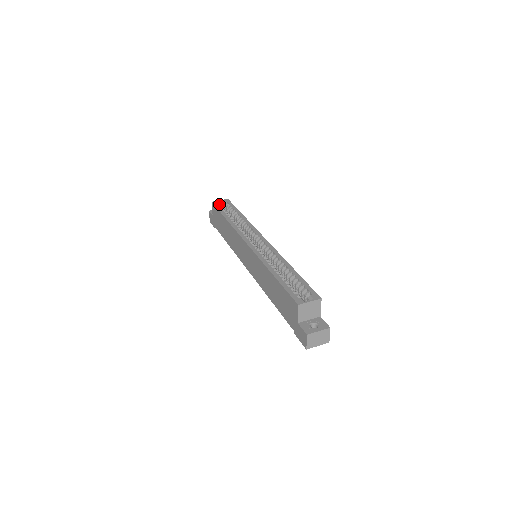
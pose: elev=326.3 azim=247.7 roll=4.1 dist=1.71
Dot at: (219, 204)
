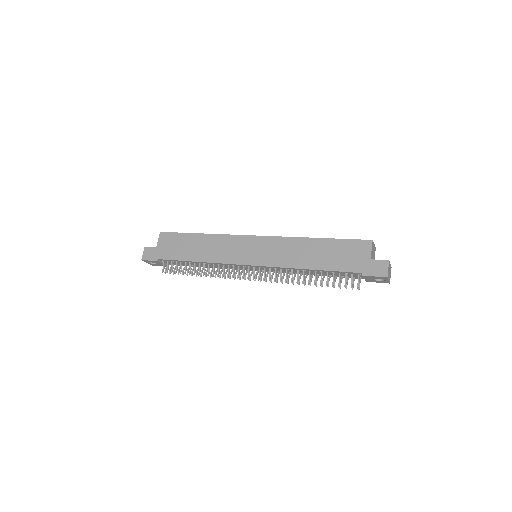
Dot at: occluded
